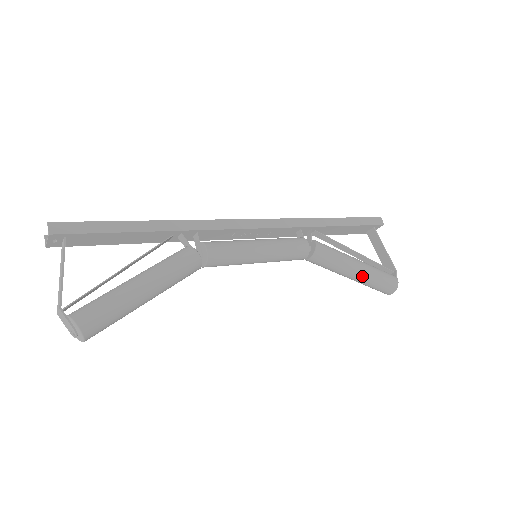
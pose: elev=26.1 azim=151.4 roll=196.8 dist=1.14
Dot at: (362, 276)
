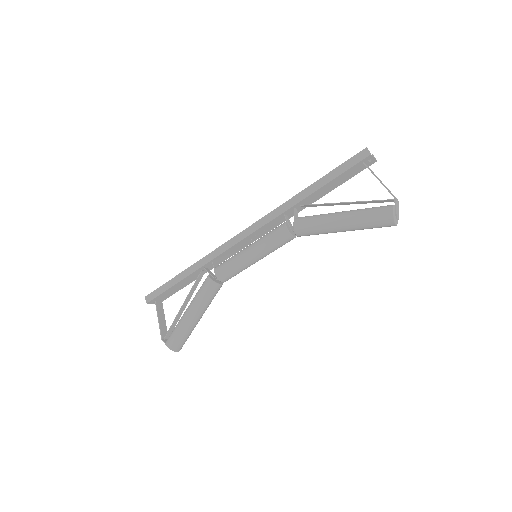
Dot at: (349, 227)
